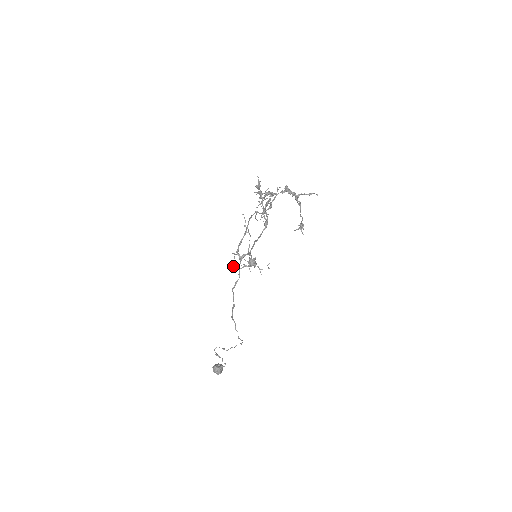
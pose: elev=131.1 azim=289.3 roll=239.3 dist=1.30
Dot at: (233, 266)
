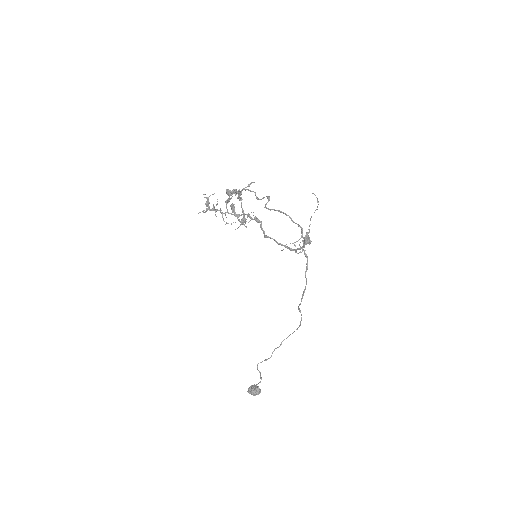
Dot at: (297, 253)
